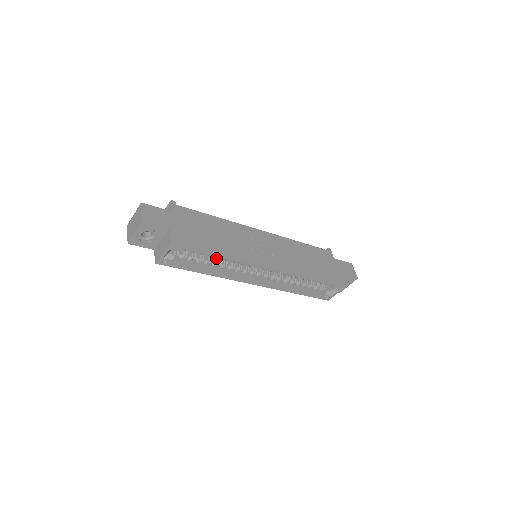
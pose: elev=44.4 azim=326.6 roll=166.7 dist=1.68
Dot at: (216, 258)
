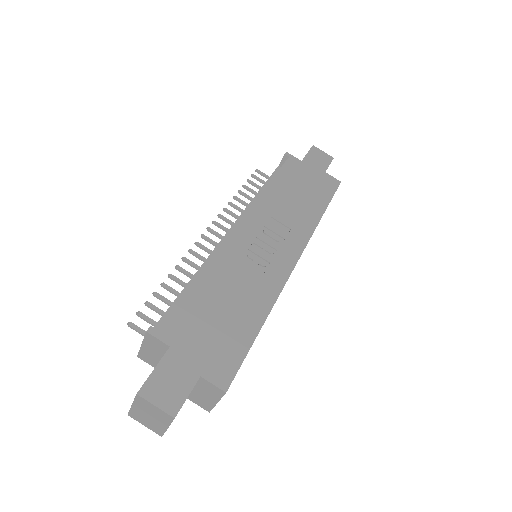
Dot at: occluded
